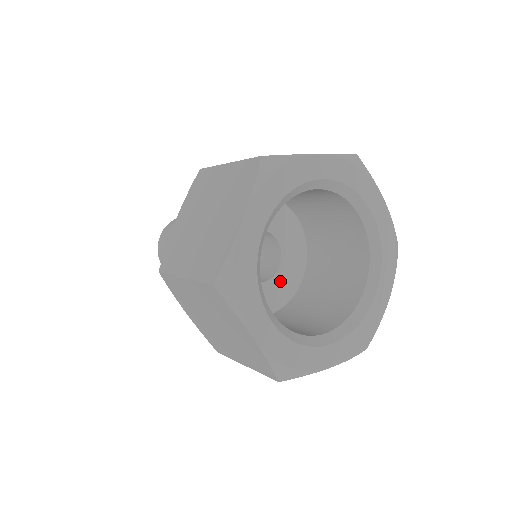
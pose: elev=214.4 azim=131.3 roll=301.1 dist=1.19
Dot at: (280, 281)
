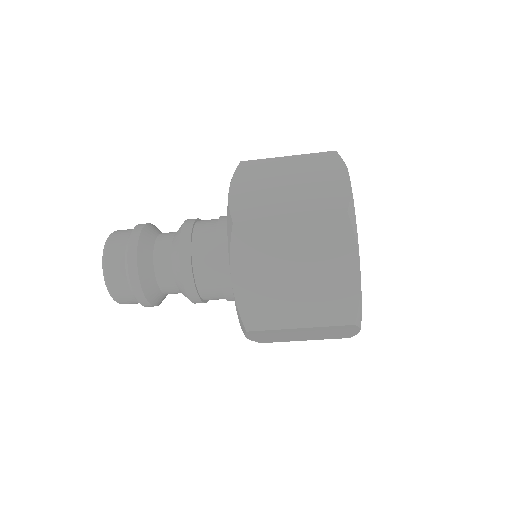
Dot at: occluded
